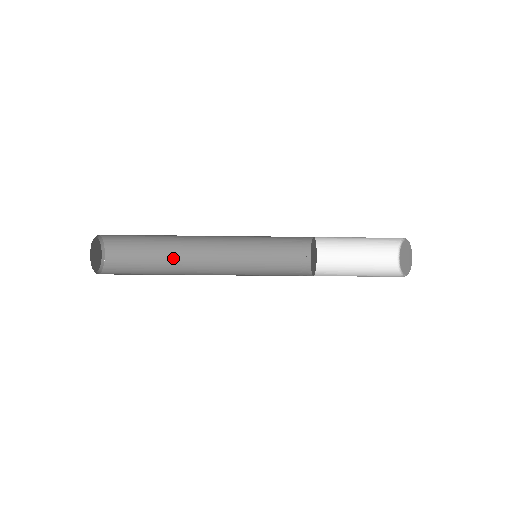
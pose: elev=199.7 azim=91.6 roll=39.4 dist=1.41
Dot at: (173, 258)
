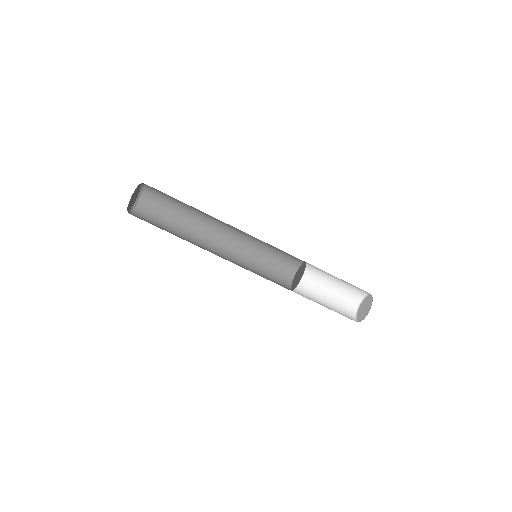
Dot at: (189, 230)
